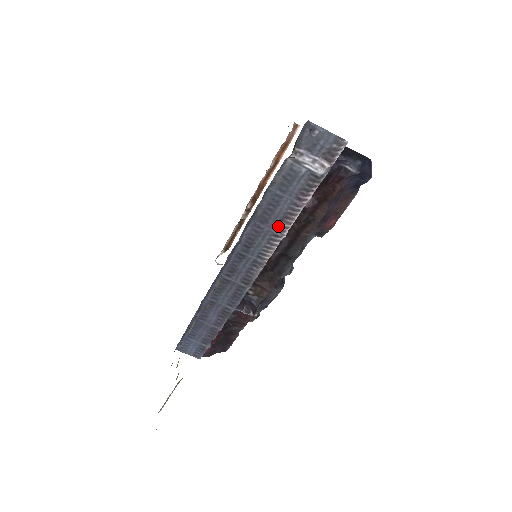
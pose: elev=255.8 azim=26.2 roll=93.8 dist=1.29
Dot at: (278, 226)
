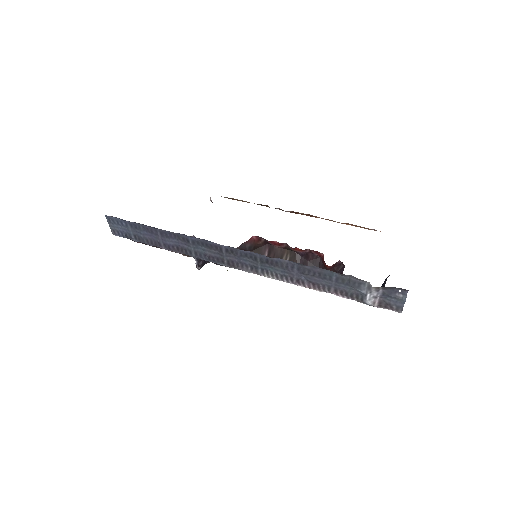
Dot at: (302, 280)
